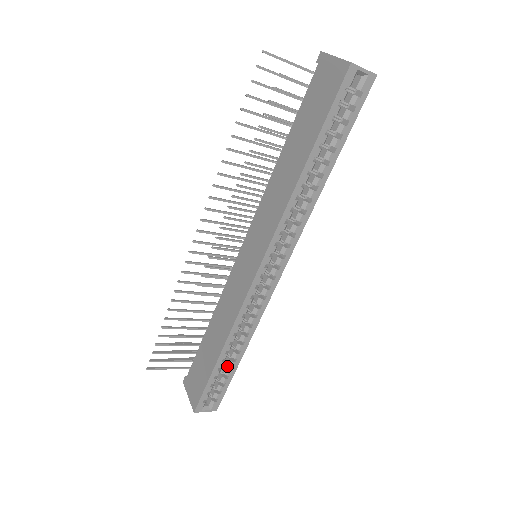
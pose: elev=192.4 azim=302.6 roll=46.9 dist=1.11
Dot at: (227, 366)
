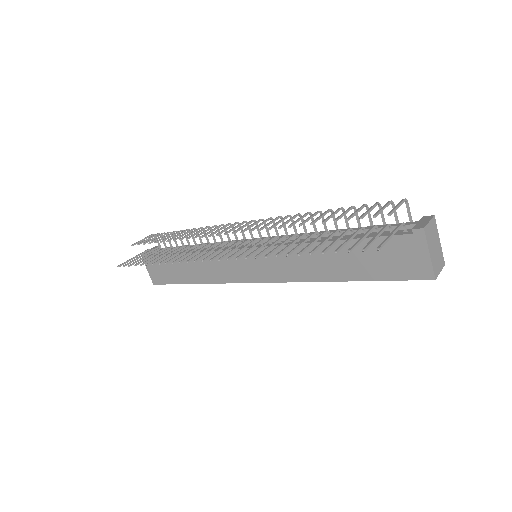
Dot at: occluded
